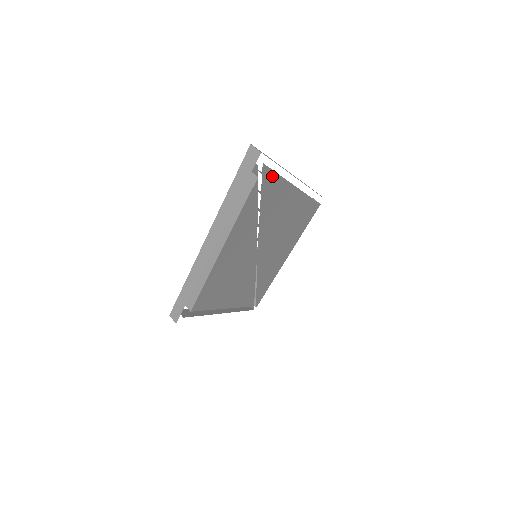
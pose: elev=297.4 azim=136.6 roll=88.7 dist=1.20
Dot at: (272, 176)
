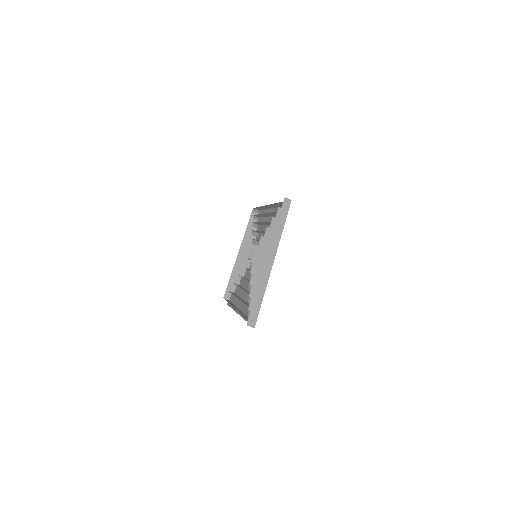
Dot at: occluded
